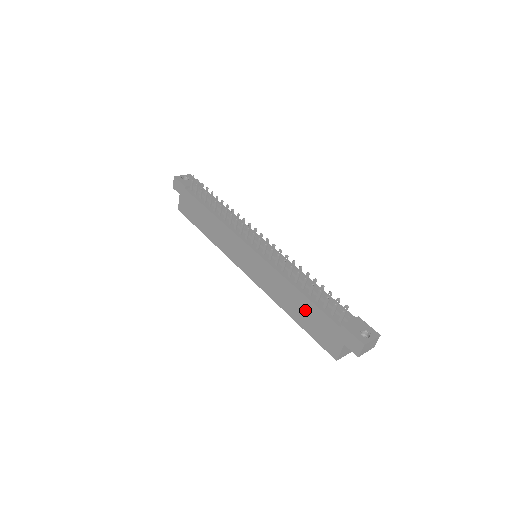
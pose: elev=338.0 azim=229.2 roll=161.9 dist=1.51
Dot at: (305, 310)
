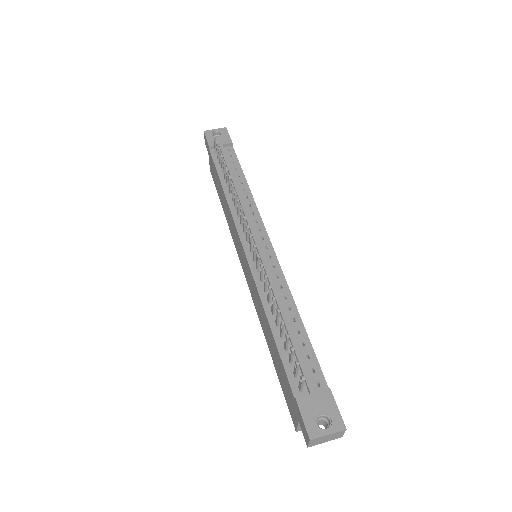
Dot at: (275, 353)
